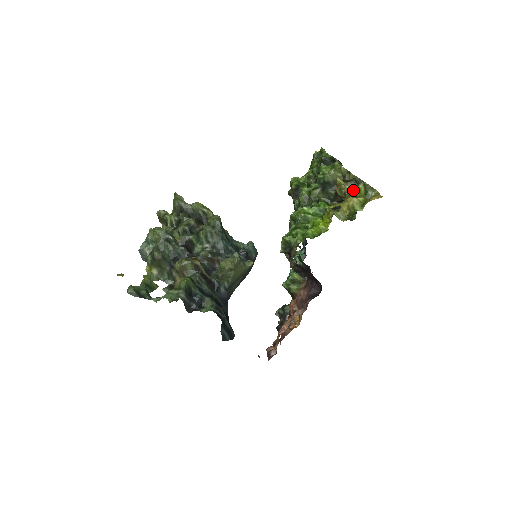
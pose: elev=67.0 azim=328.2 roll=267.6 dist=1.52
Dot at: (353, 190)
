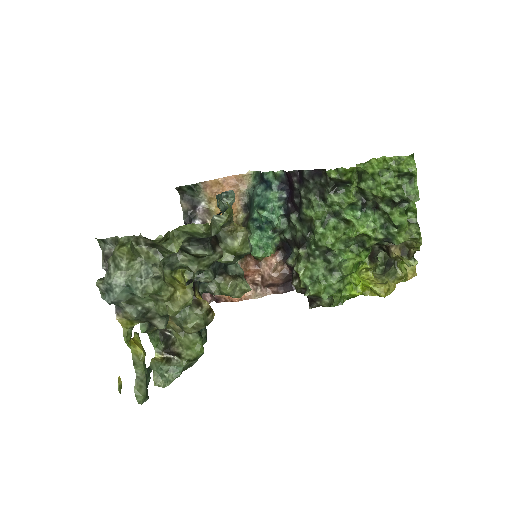
Dot at: occluded
